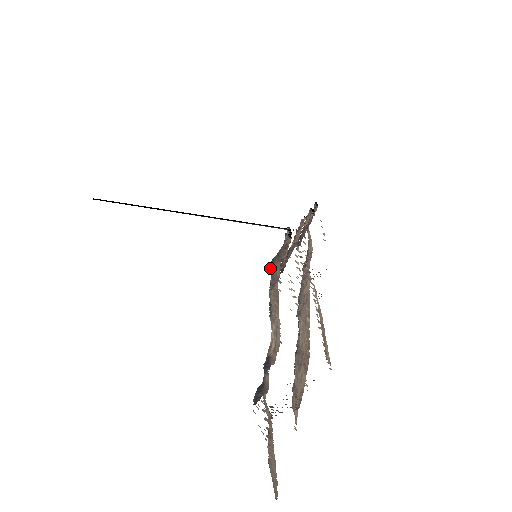
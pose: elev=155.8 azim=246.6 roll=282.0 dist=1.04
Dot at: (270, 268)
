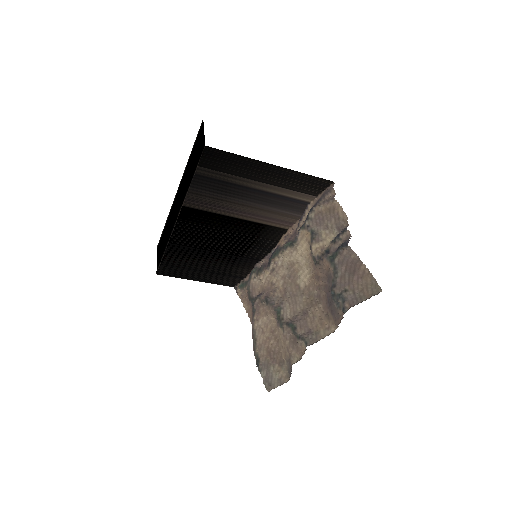
Dot at: (318, 204)
